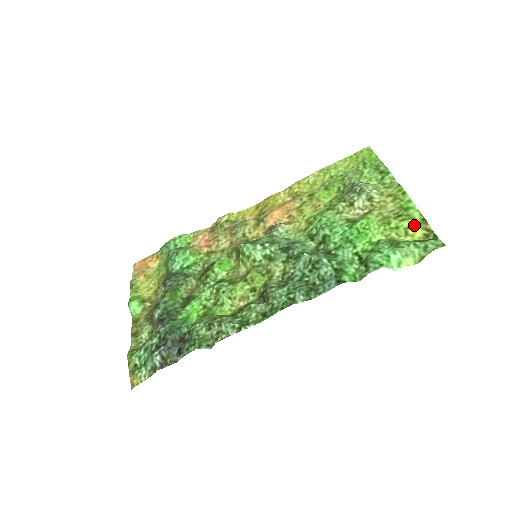
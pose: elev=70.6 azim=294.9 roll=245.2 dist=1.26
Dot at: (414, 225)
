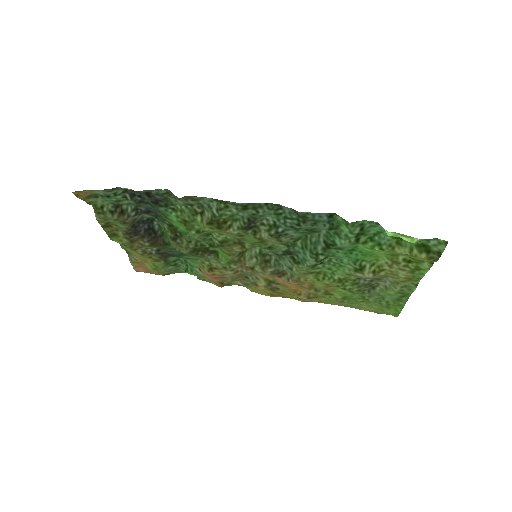
Dot at: (421, 259)
